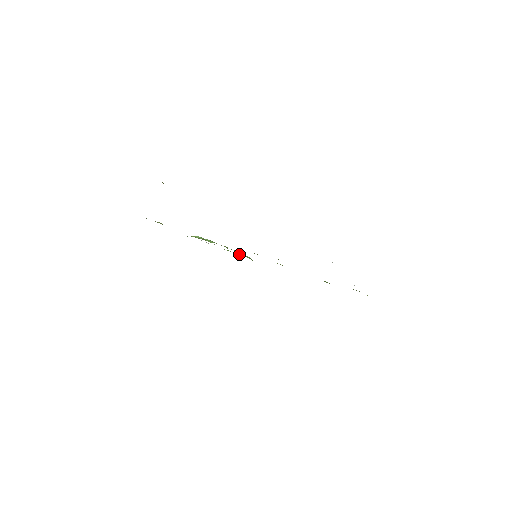
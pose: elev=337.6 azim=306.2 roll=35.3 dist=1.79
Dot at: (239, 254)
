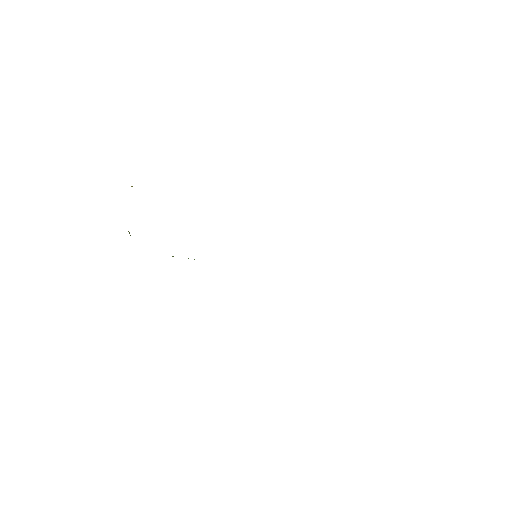
Dot at: occluded
